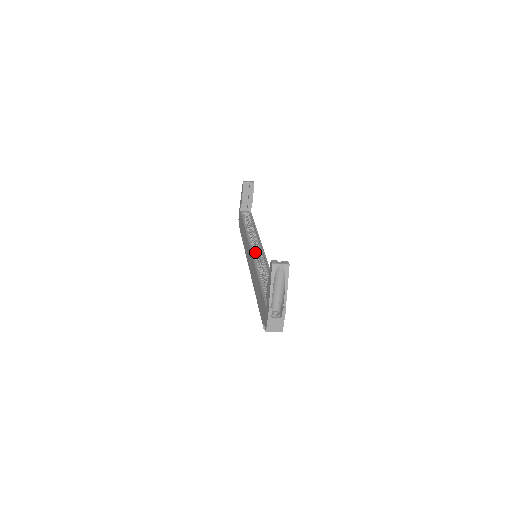
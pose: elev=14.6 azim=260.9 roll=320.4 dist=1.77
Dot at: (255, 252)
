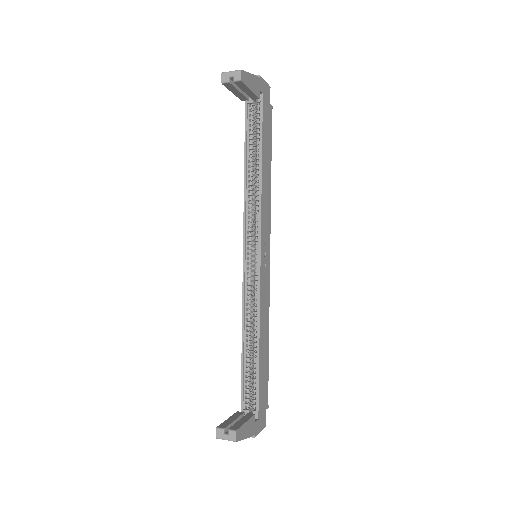
Dot at: (250, 262)
